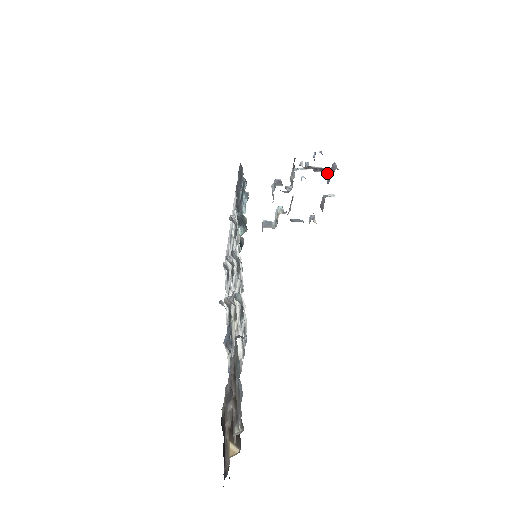
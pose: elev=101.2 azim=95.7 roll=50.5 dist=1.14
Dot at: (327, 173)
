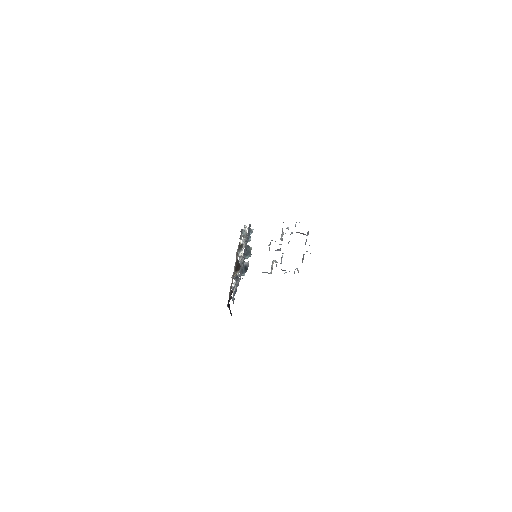
Dot at: occluded
